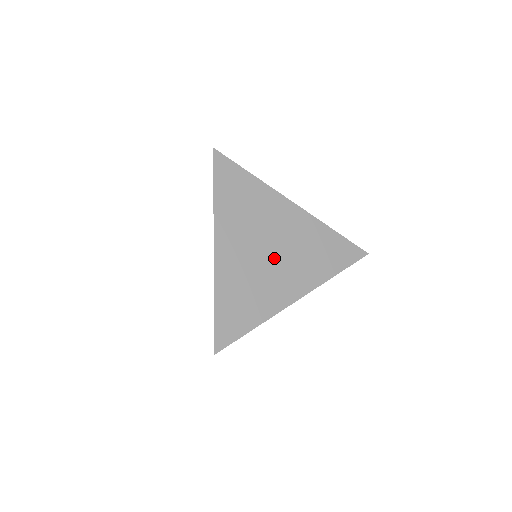
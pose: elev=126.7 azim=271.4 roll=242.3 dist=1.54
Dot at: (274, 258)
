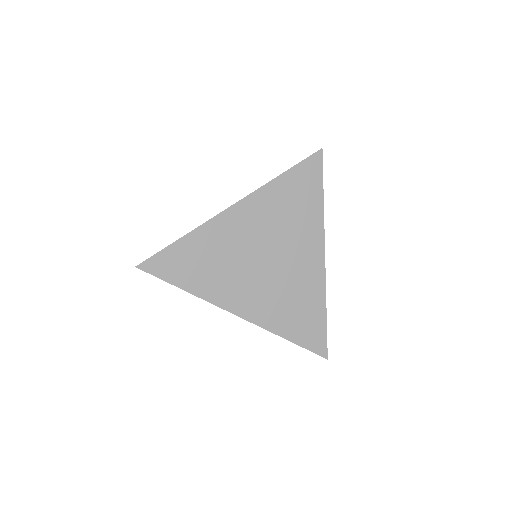
Dot at: (275, 259)
